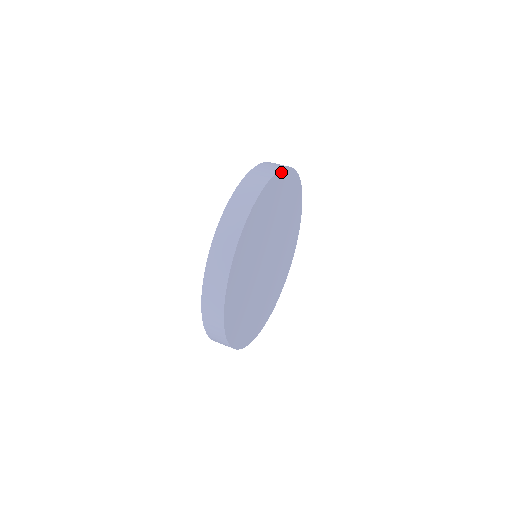
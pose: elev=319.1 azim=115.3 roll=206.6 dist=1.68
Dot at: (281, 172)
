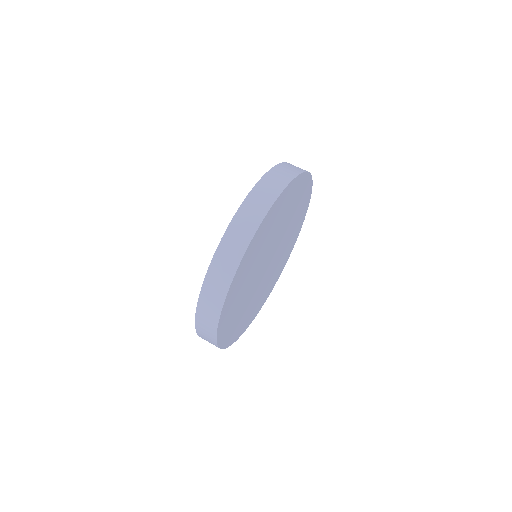
Dot at: (286, 188)
